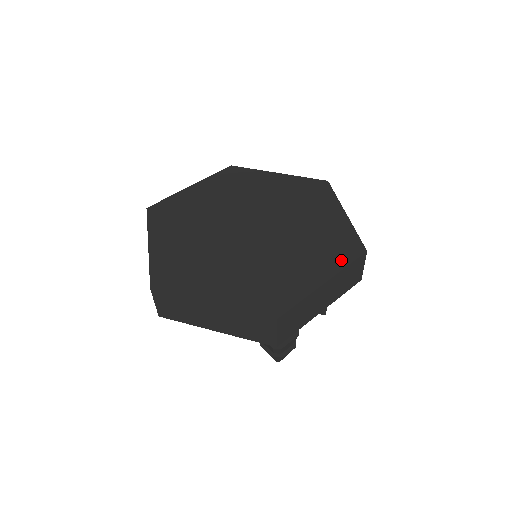
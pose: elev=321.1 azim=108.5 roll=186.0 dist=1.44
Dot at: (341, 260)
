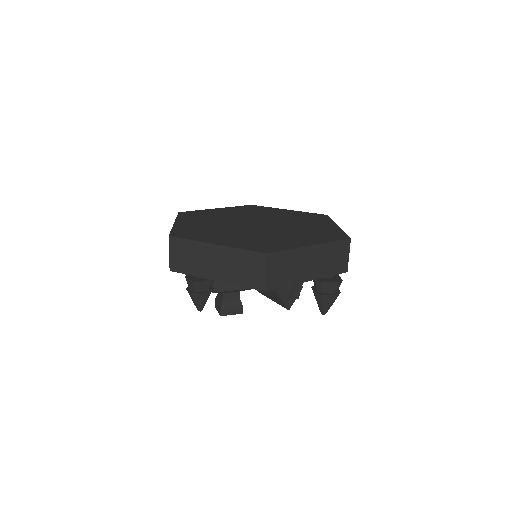
Dot at: (326, 219)
